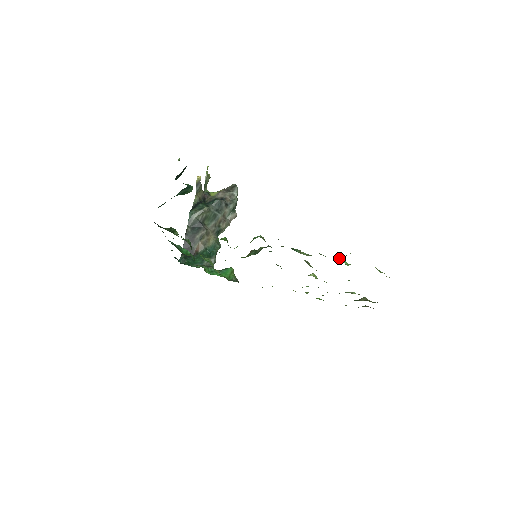
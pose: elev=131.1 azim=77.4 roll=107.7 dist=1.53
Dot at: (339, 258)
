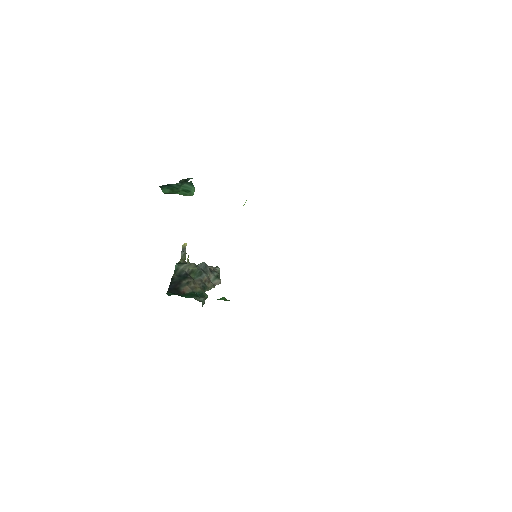
Dot at: occluded
